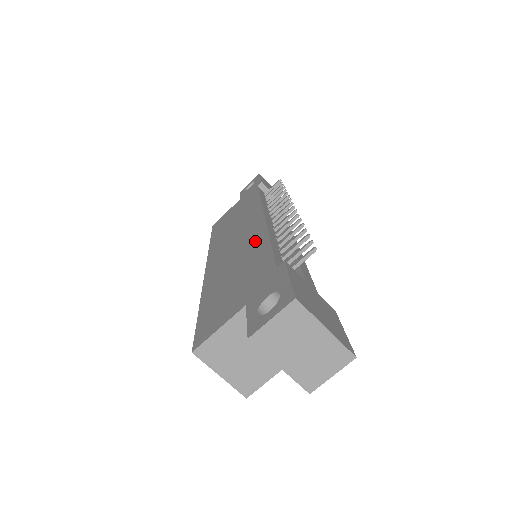
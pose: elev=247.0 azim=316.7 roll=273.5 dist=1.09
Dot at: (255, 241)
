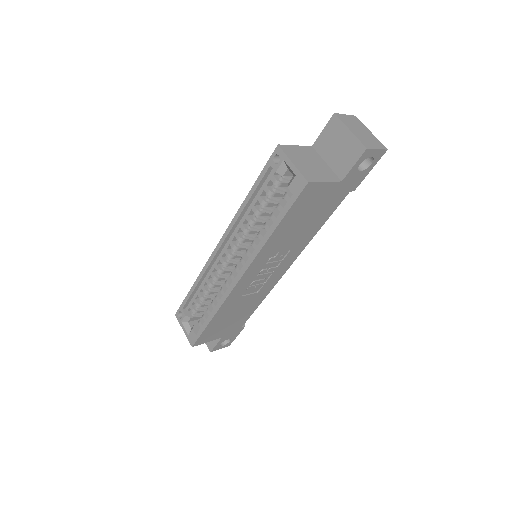
Dot at: occluded
